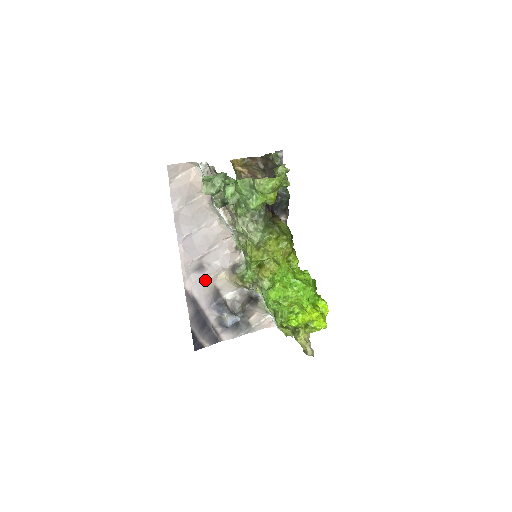
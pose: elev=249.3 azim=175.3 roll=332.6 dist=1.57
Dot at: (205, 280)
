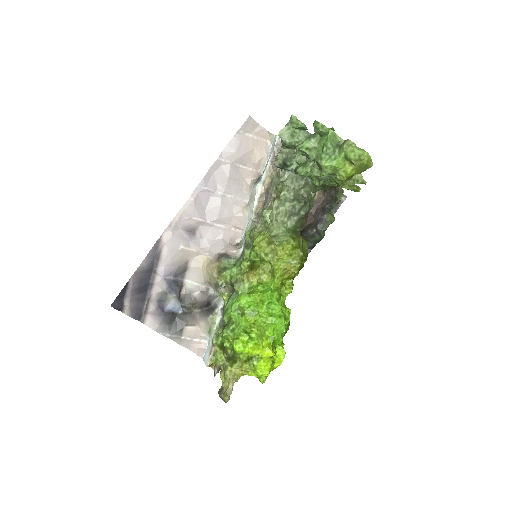
Dot at: (185, 247)
